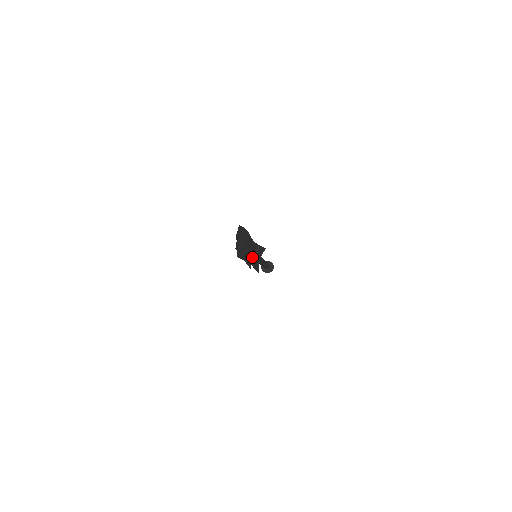
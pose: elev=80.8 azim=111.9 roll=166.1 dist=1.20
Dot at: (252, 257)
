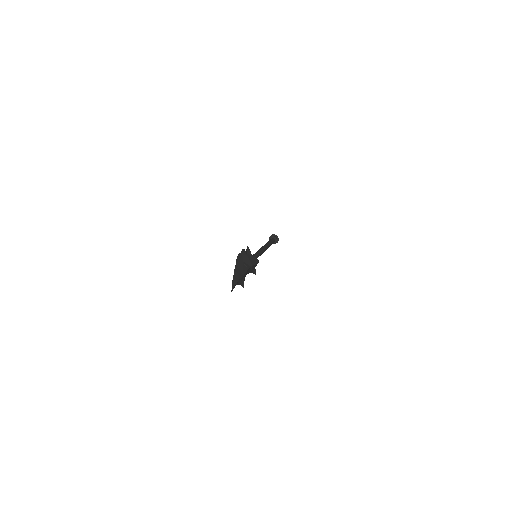
Dot at: (248, 272)
